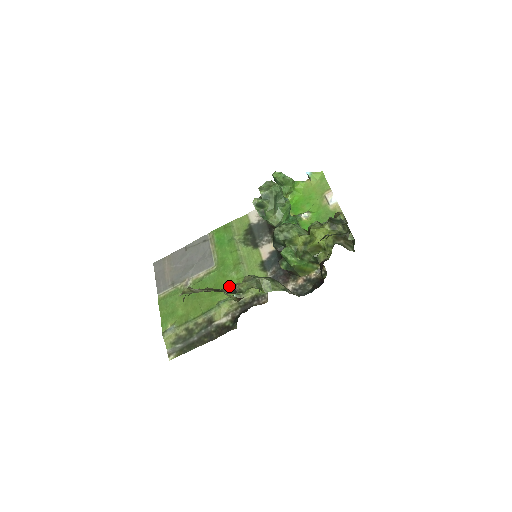
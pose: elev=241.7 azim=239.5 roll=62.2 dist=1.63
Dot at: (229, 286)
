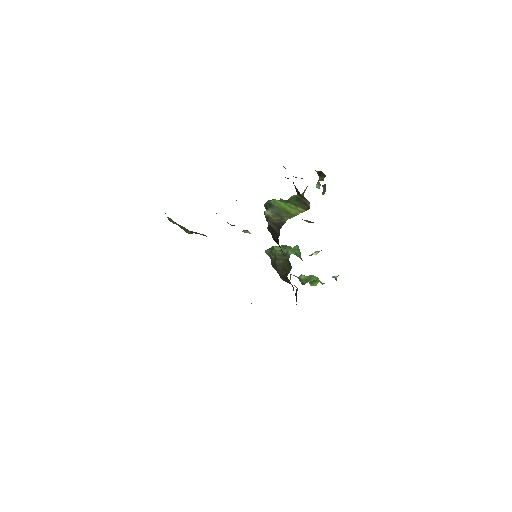
Dot at: occluded
